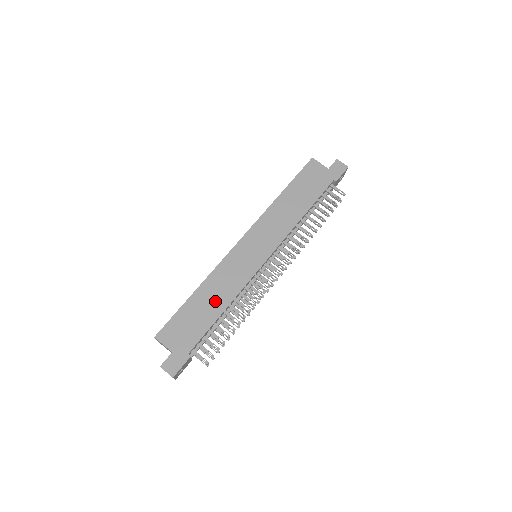
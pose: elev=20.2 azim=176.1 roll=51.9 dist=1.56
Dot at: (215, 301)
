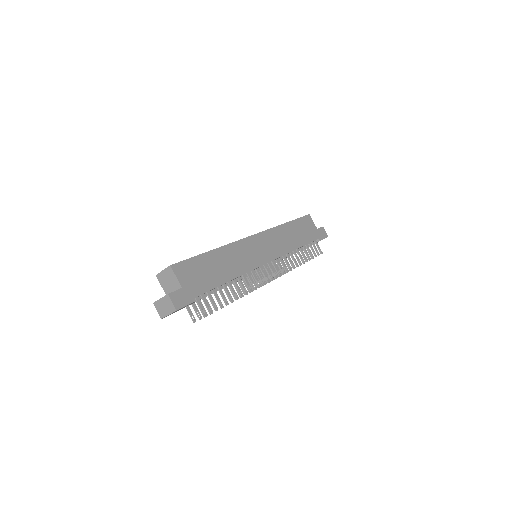
Dot at: (226, 268)
